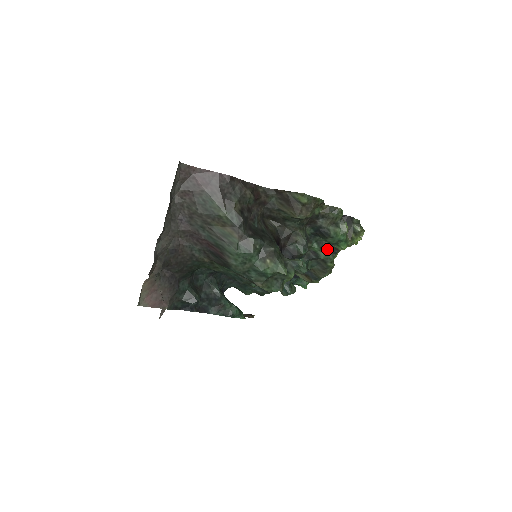
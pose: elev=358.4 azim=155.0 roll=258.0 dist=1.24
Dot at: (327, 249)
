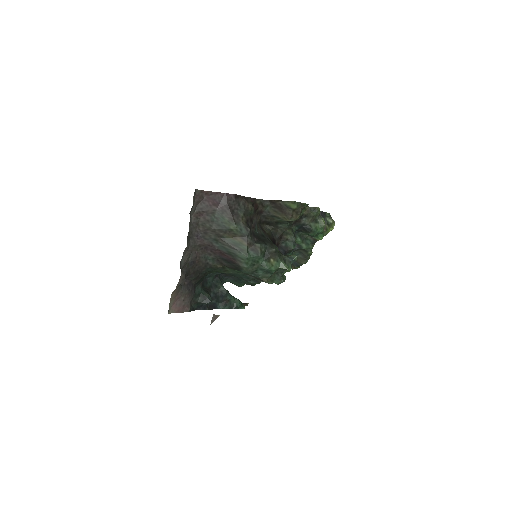
Dot at: (308, 241)
